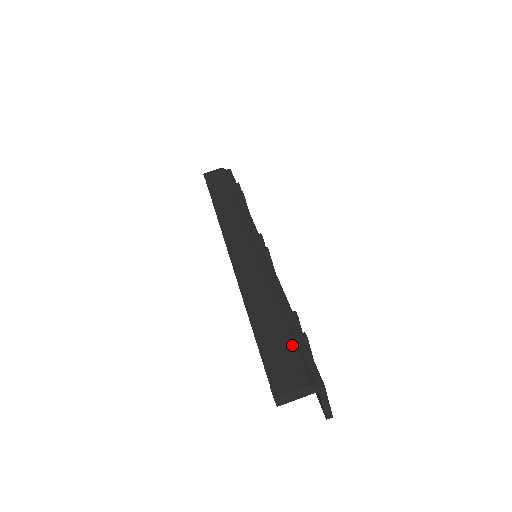
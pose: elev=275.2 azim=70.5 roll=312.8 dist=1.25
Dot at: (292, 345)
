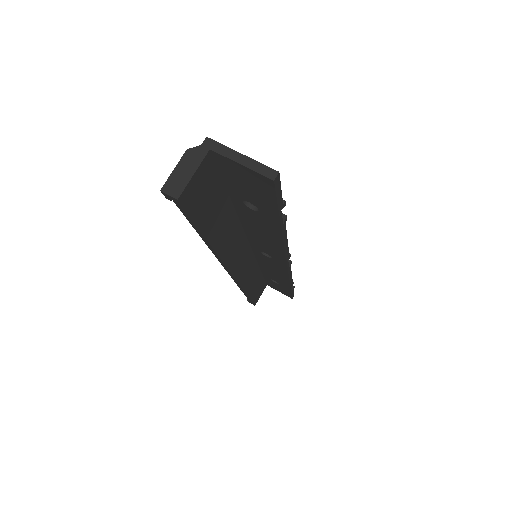
Dot at: occluded
